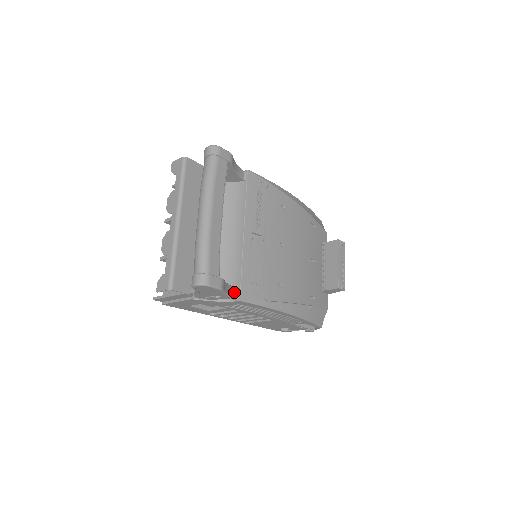
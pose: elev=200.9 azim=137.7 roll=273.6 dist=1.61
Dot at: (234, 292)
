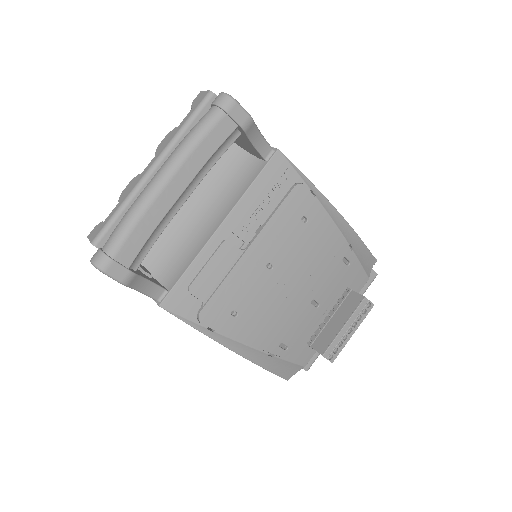
Dot at: (157, 292)
